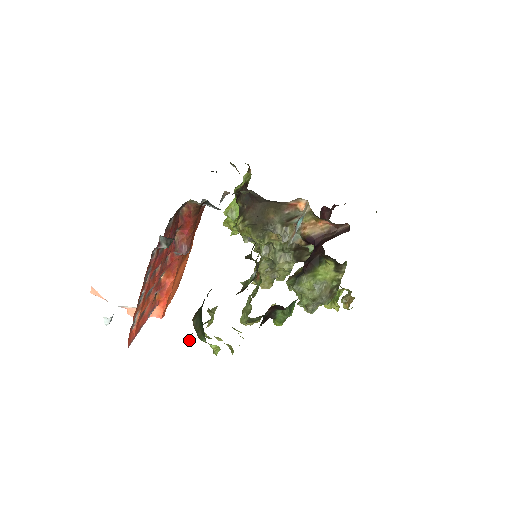
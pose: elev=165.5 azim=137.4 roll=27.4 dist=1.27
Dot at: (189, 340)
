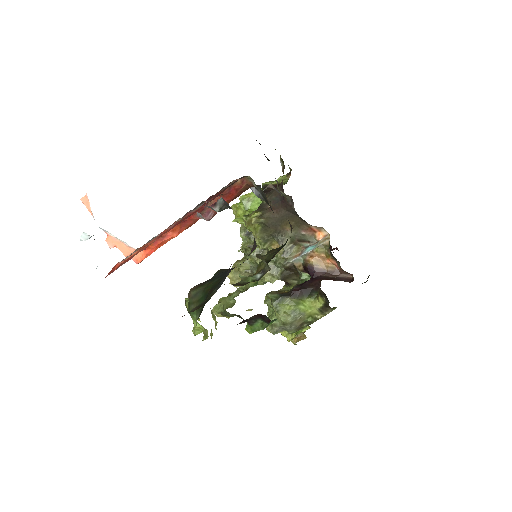
Dot at: (191, 311)
